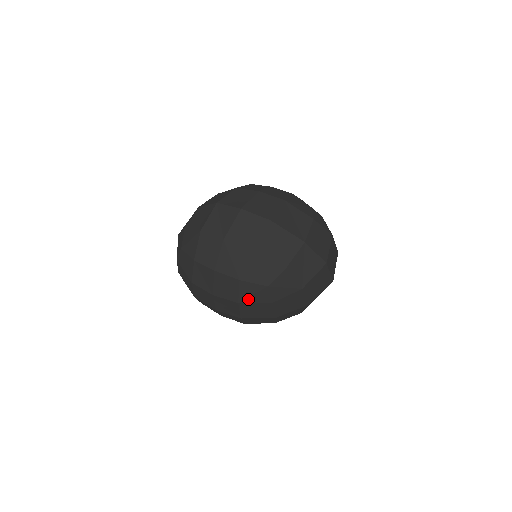
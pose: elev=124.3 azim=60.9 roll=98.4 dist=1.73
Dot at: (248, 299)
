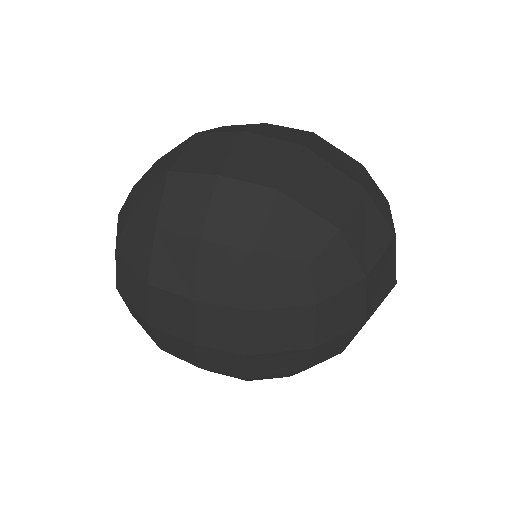
Dot at: (268, 299)
